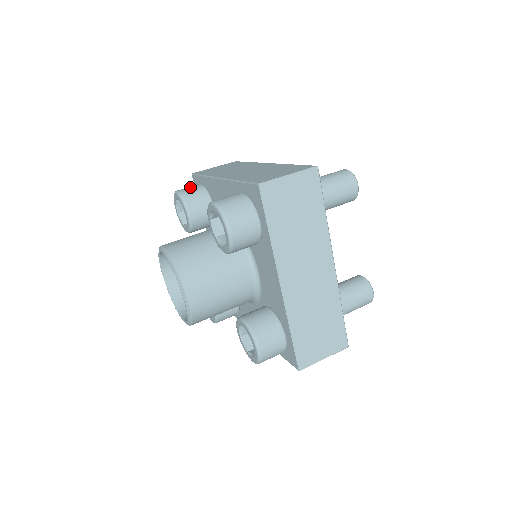
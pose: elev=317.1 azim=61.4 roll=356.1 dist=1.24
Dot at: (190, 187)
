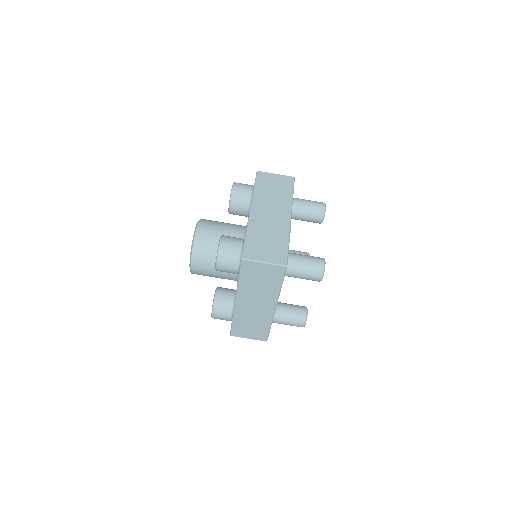
Dot at: (243, 188)
